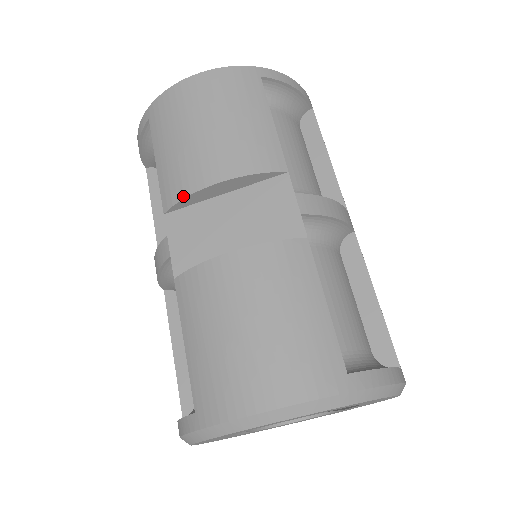
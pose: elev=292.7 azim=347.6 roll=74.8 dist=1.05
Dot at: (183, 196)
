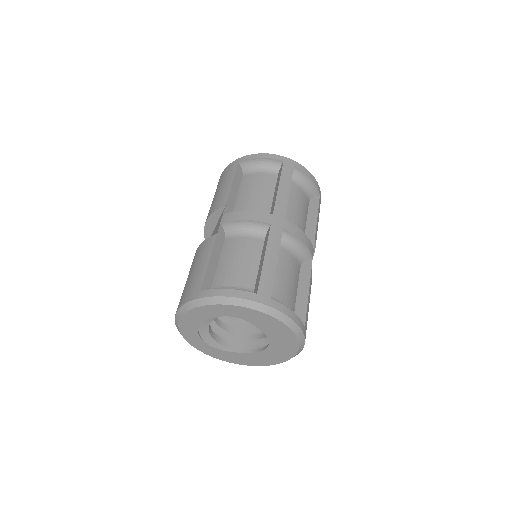
Dot at: (204, 233)
